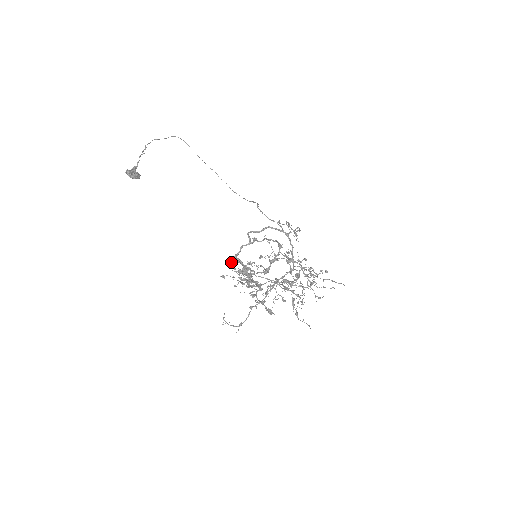
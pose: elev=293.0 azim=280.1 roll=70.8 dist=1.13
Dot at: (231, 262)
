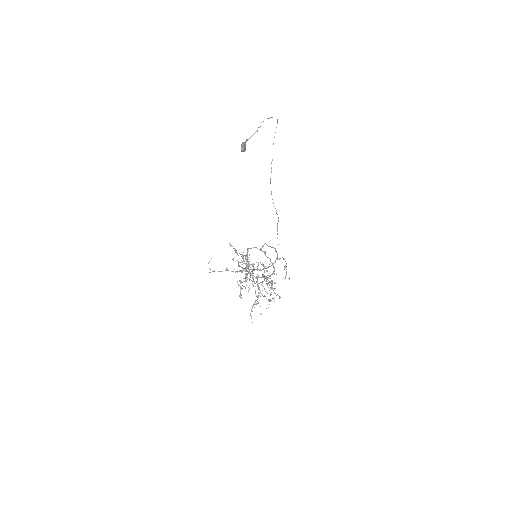
Dot at: (246, 255)
